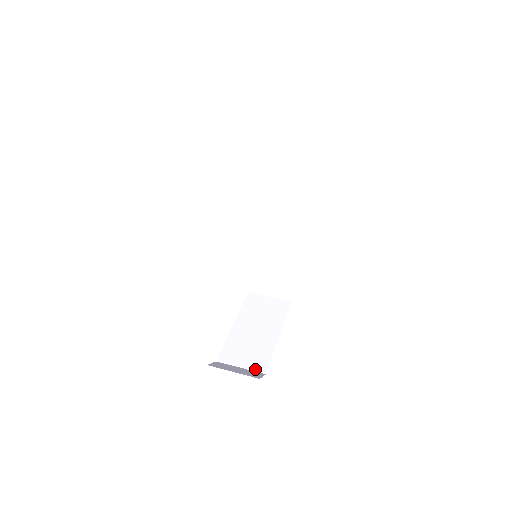
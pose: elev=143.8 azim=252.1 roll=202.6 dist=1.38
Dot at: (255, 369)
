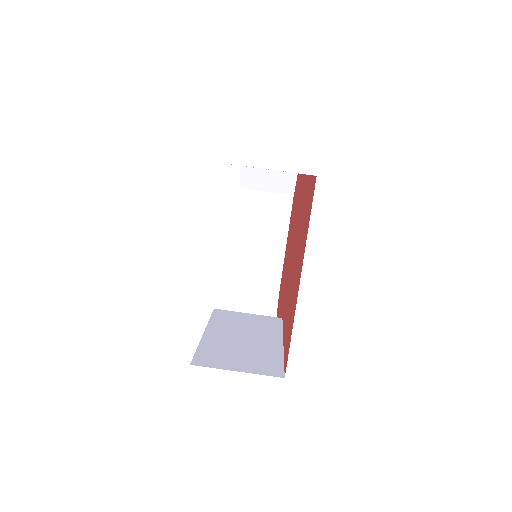
Dot at: (267, 291)
